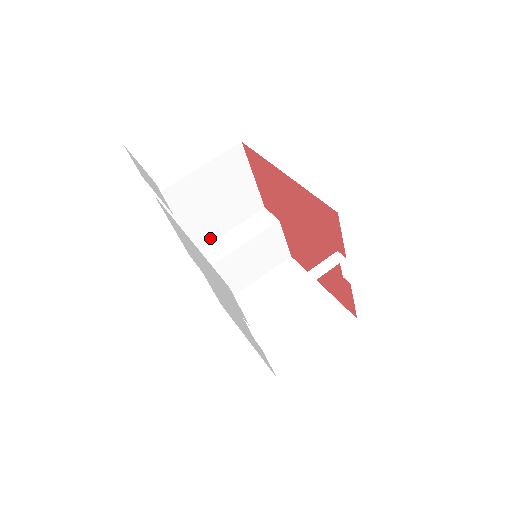
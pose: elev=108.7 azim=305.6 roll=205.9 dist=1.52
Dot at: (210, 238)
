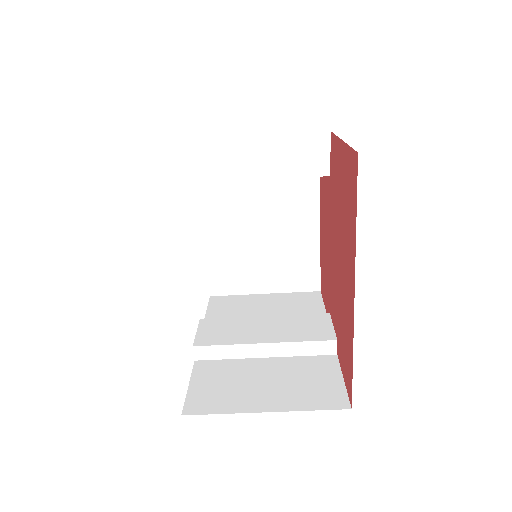
Dot at: occluded
